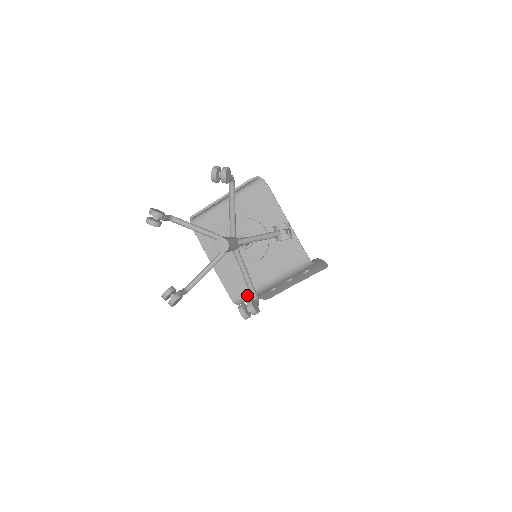
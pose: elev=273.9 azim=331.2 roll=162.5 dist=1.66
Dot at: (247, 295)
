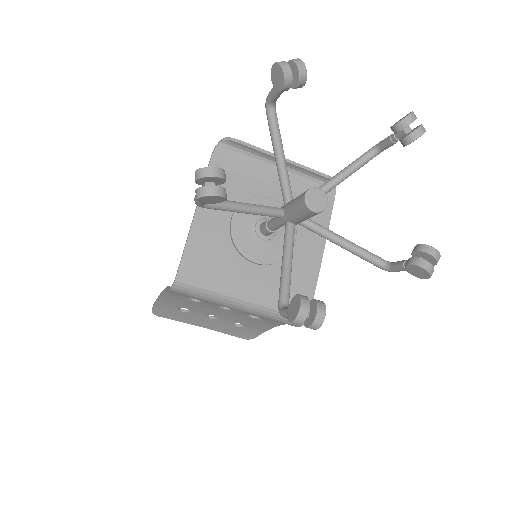
Dot at: (201, 288)
